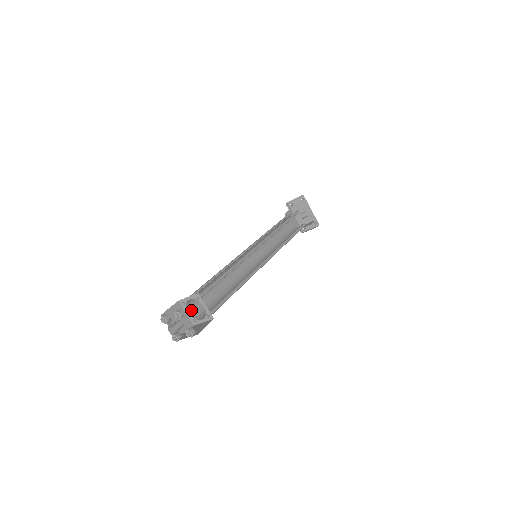
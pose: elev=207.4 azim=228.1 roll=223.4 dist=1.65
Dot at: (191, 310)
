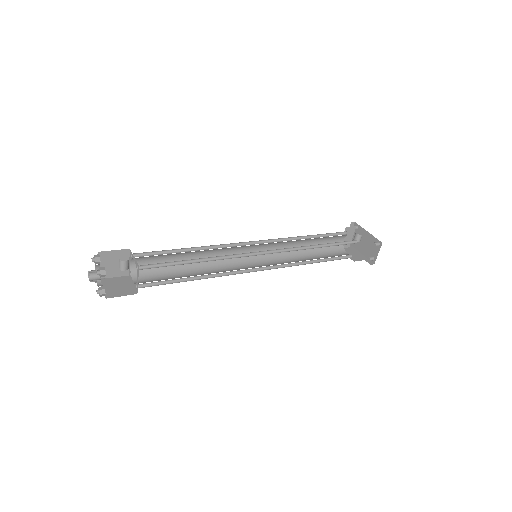
Dot at: occluded
